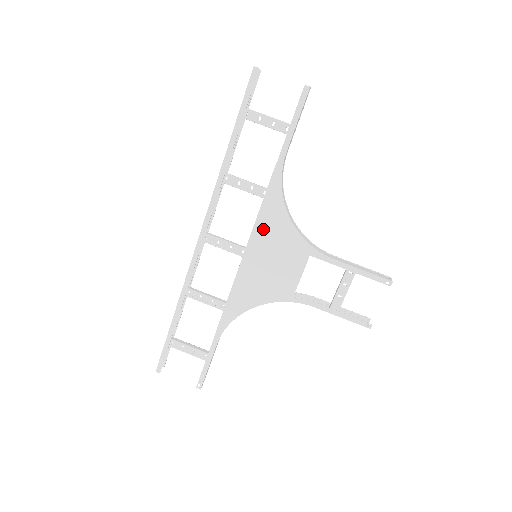
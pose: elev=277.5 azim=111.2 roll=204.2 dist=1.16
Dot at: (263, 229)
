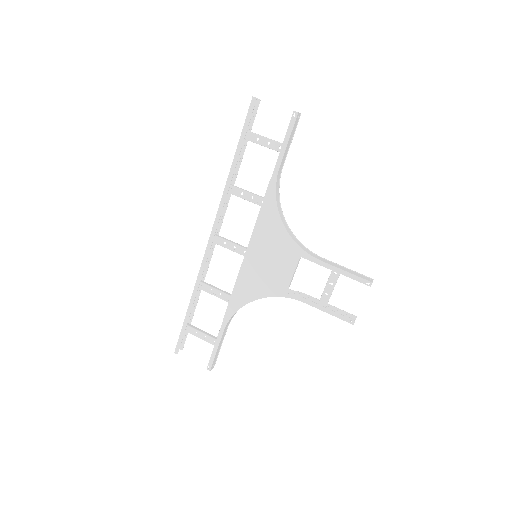
Dot at: (261, 233)
